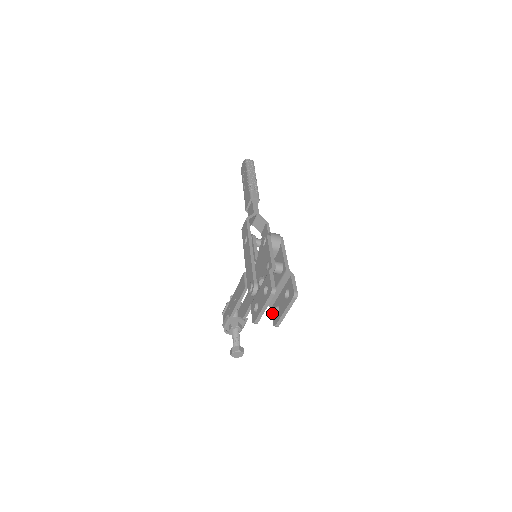
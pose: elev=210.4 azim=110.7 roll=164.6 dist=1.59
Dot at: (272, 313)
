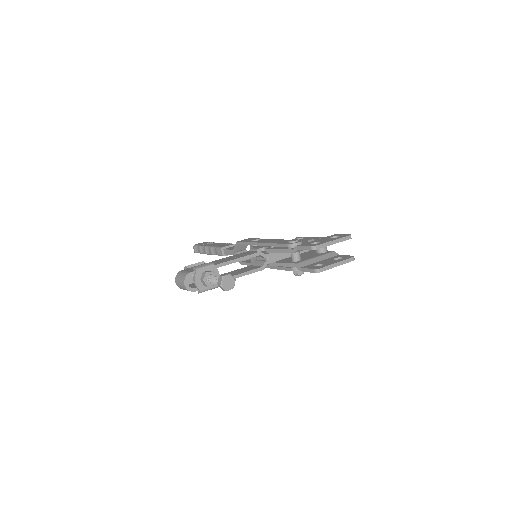
Dot at: (307, 267)
